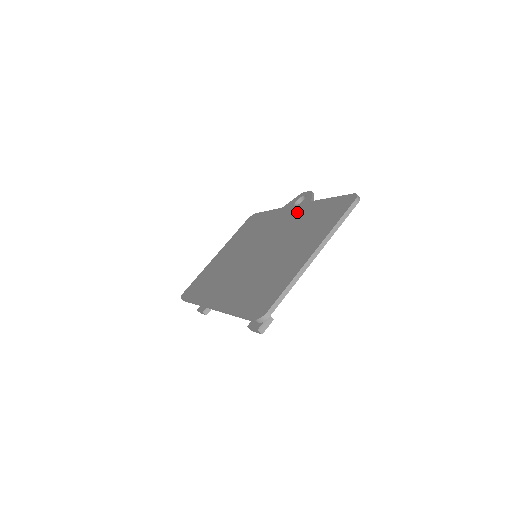
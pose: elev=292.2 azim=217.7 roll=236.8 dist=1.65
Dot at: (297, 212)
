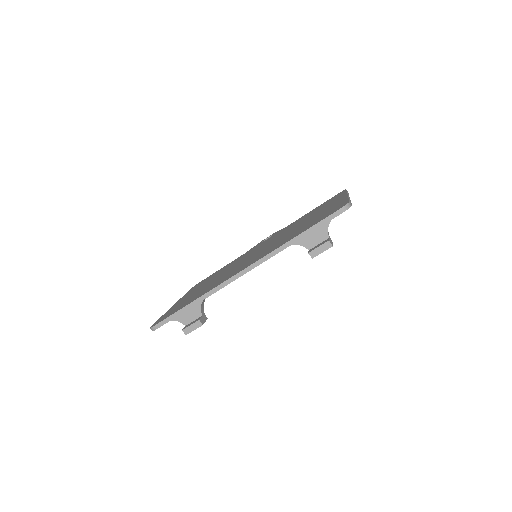
Dot at: (277, 233)
